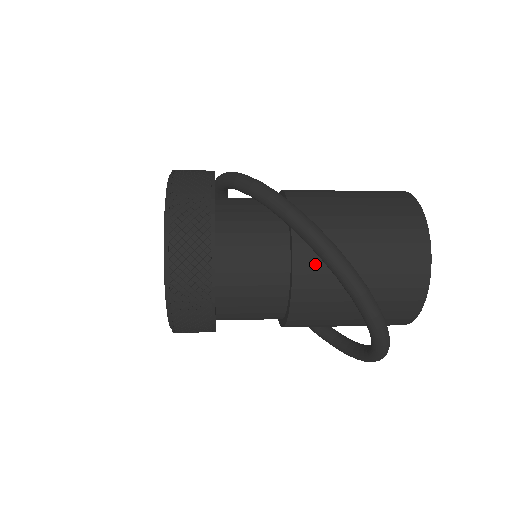
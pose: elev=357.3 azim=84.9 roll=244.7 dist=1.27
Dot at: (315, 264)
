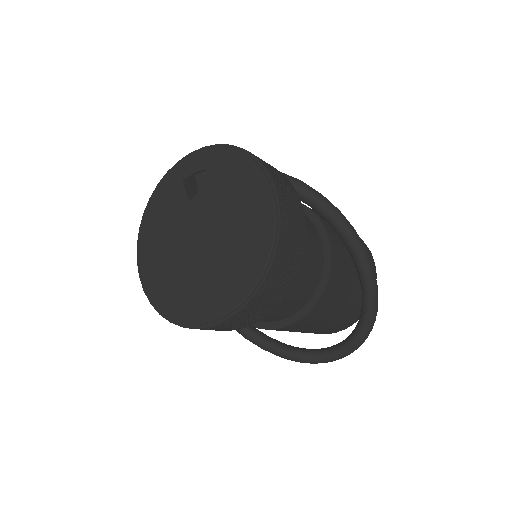
Dot at: (340, 263)
